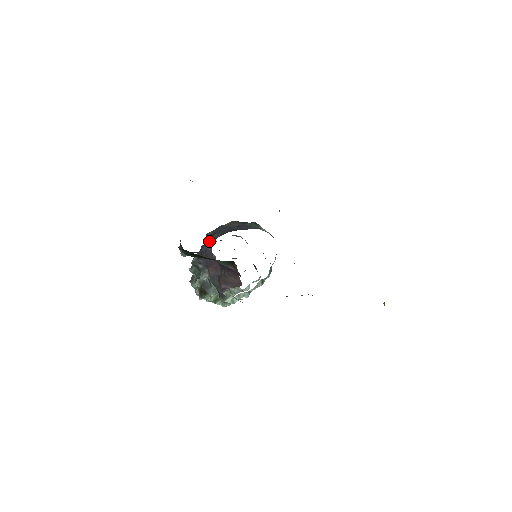
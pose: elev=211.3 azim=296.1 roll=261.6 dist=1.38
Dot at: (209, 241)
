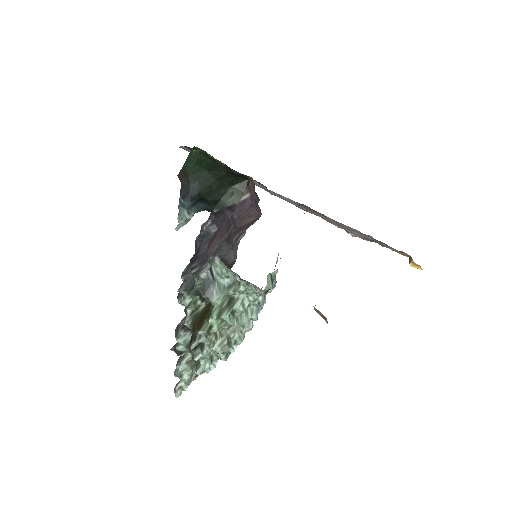
Dot at: occluded
